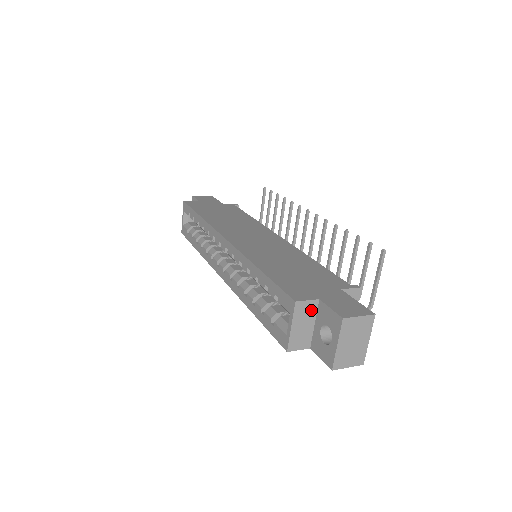
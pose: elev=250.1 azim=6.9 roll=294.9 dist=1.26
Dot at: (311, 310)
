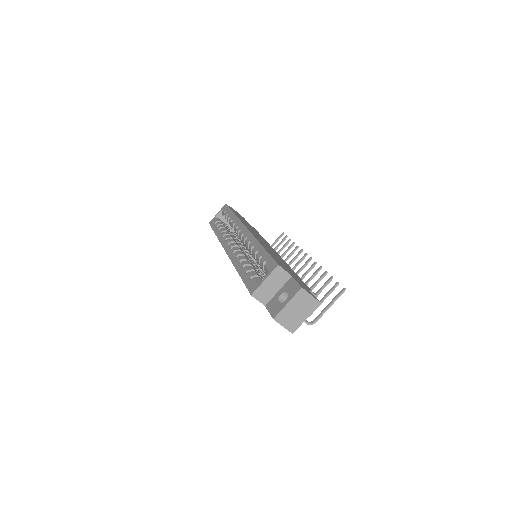
Dot at: (283, 279)
